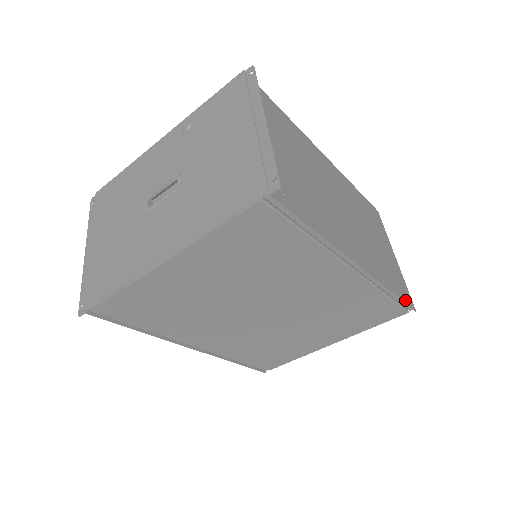
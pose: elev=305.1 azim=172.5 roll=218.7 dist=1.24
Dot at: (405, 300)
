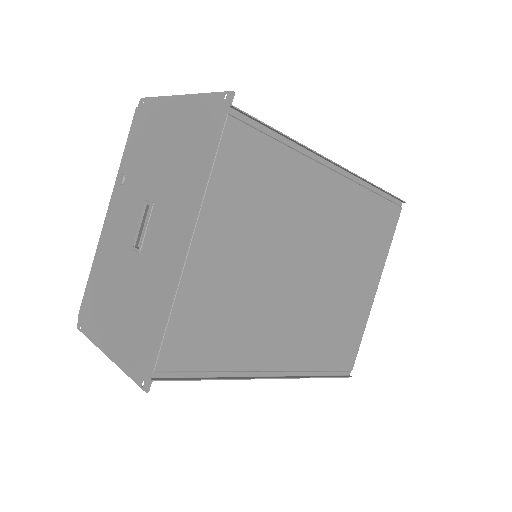
Dot at: (390, 195)
